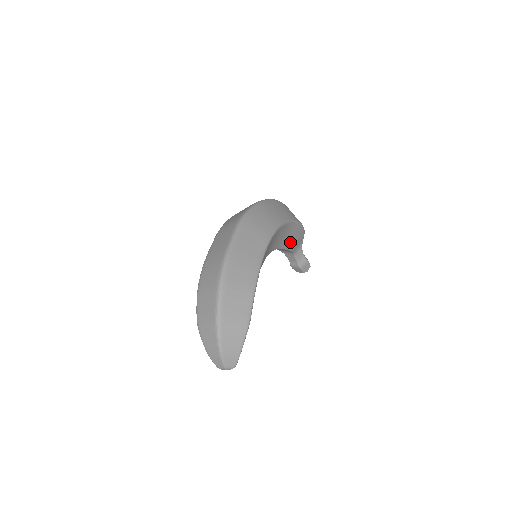
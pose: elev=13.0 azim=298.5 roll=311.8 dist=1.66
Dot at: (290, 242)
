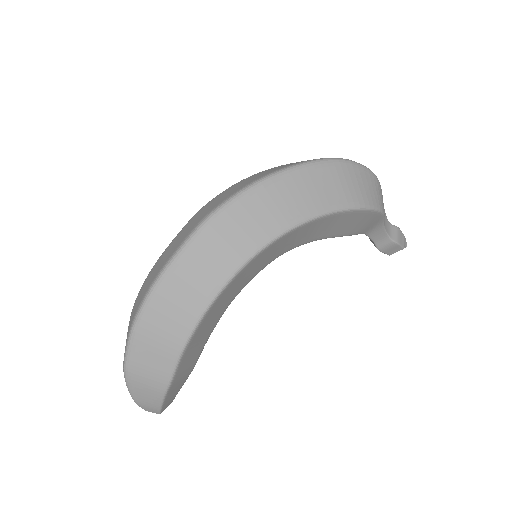
Dot at: (342, 230)
